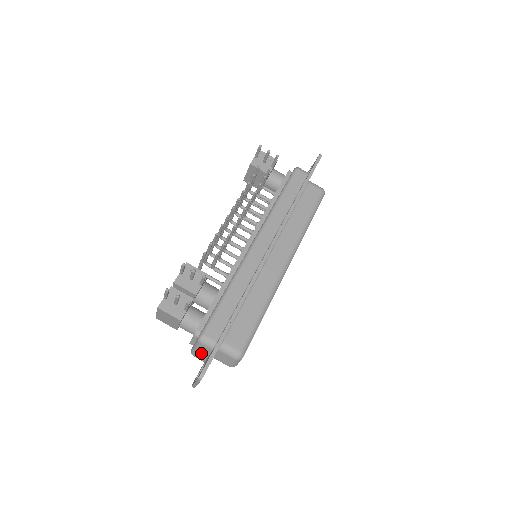
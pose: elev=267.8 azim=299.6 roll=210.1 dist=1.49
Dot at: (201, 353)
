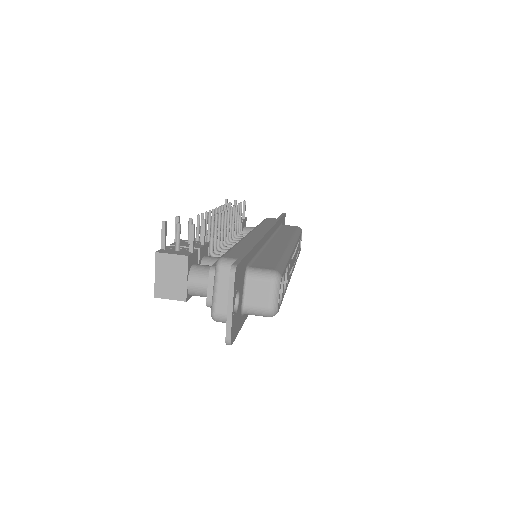
Dot at: (225, 294)
